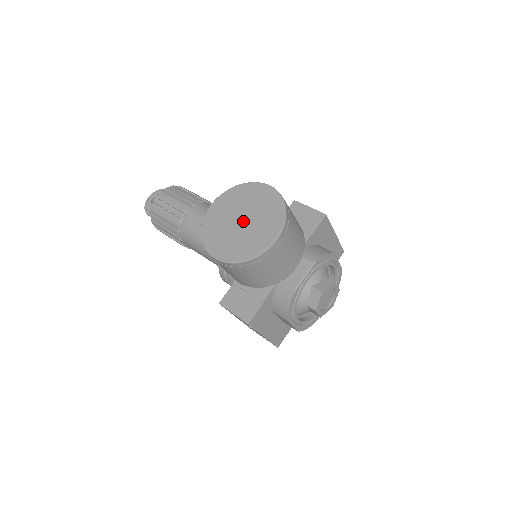
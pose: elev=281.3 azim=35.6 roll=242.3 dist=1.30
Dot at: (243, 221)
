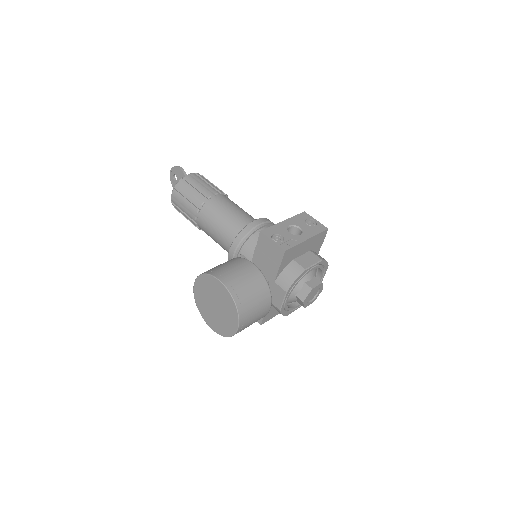
Dot at: (216, 307)
